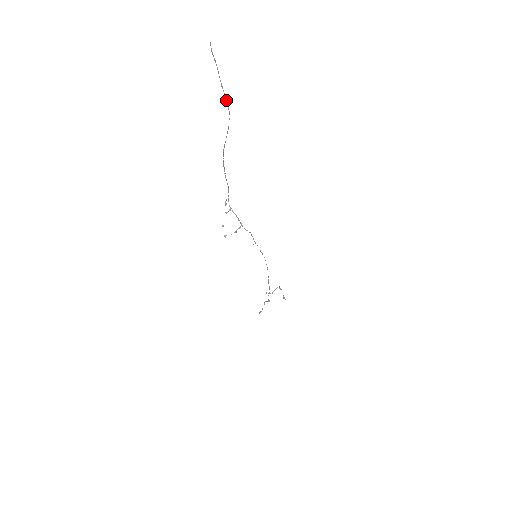
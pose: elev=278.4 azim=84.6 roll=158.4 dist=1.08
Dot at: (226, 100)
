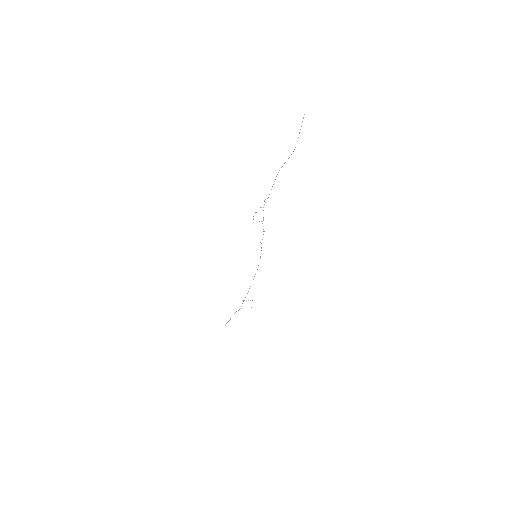
Dot at: (297, 141)
